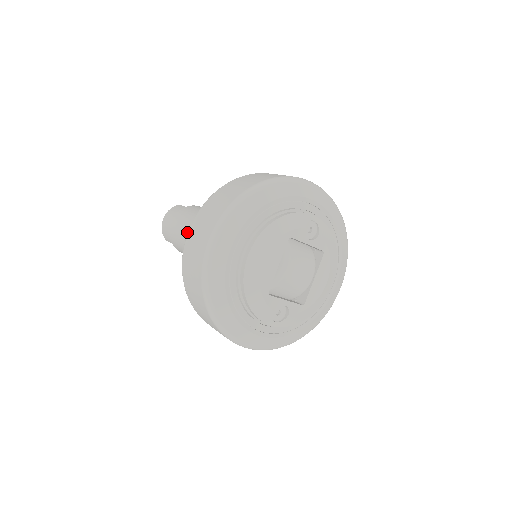
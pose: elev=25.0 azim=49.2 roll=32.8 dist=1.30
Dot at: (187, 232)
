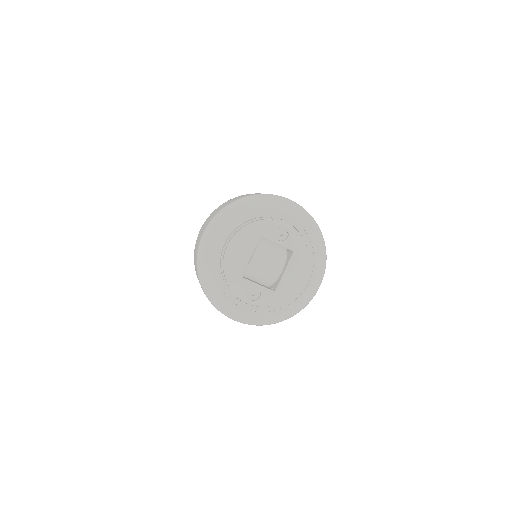
Dot at: occluded
